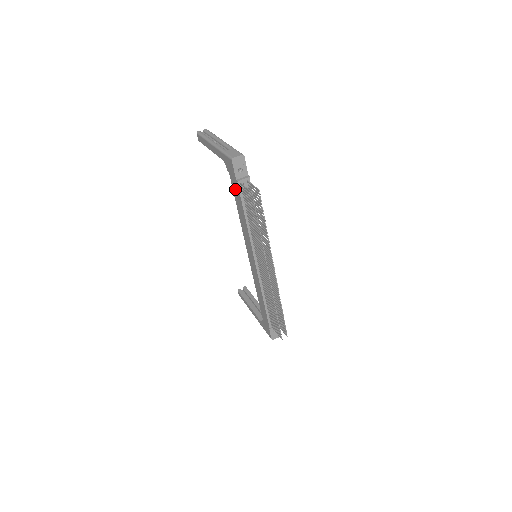
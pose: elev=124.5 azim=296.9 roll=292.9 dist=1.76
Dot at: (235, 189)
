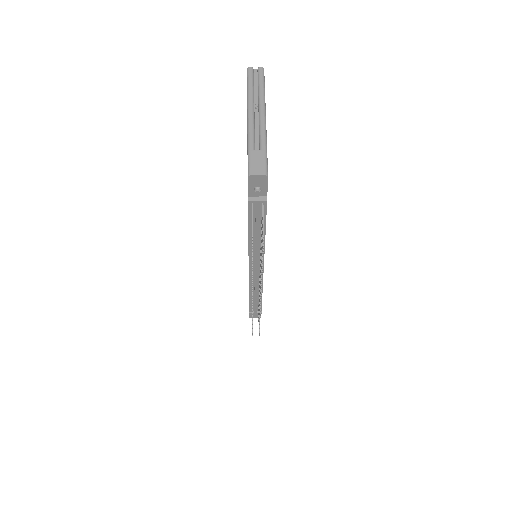
Dot at: occluded
